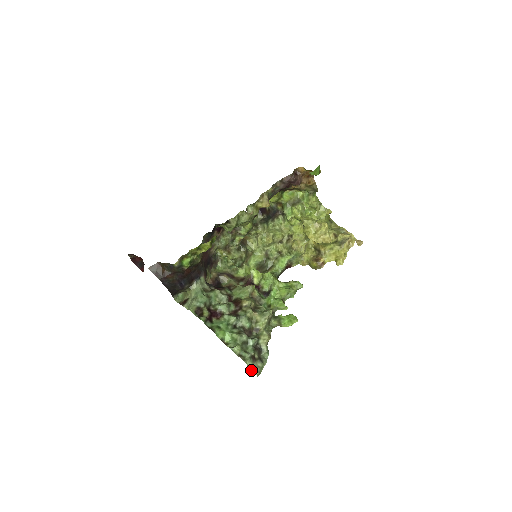
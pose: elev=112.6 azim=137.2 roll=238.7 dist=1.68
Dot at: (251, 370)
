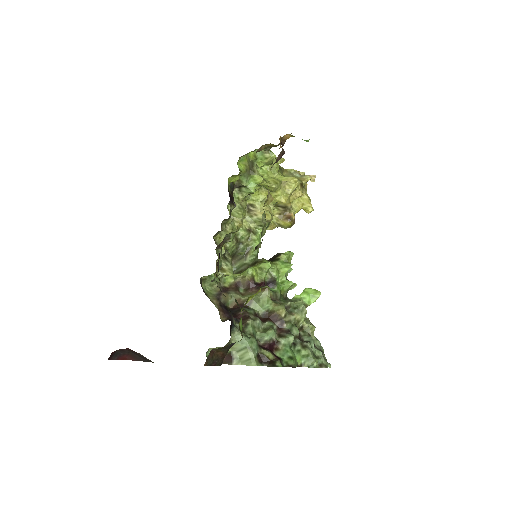
Dot at: occluded
